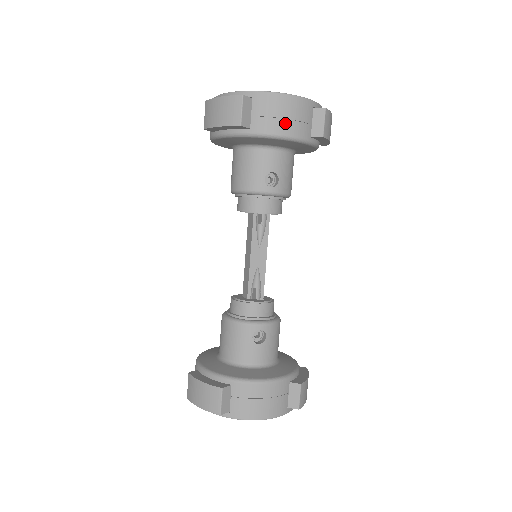
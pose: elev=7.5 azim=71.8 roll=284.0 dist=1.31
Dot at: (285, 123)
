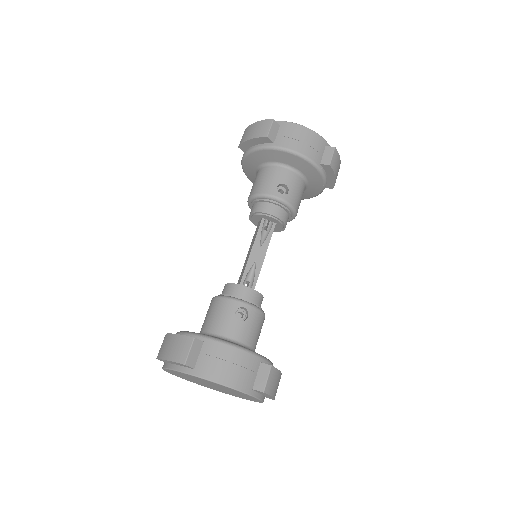
Dot at: (301, 145)
